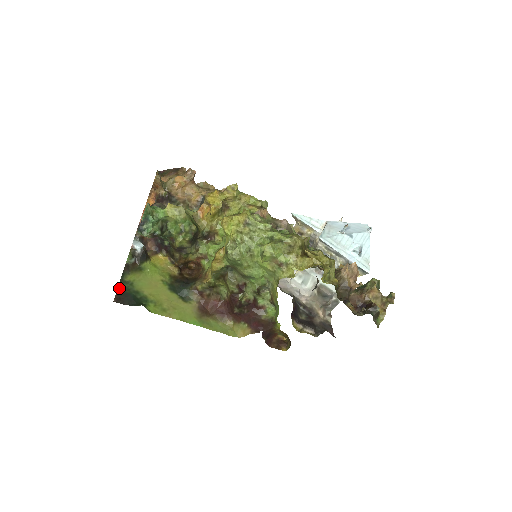
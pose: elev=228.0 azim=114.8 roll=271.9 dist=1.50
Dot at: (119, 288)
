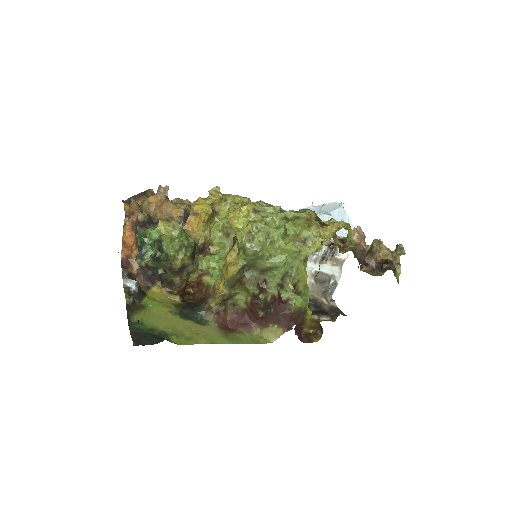
Dot at: (131, 331)
